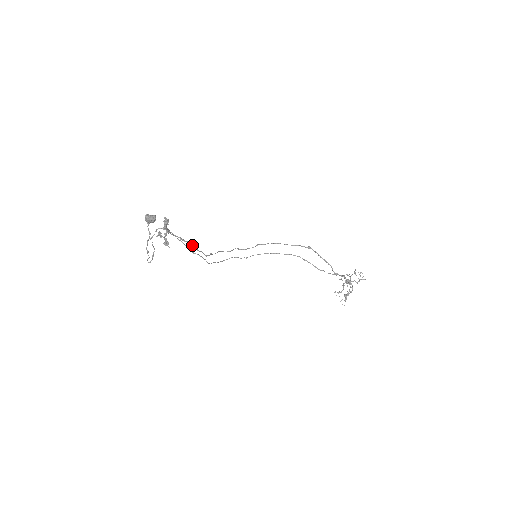
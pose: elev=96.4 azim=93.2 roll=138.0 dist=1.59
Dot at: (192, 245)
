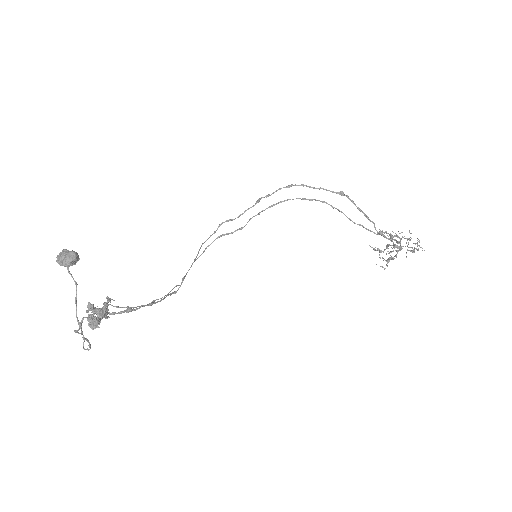
Dot at: (149, 305)
